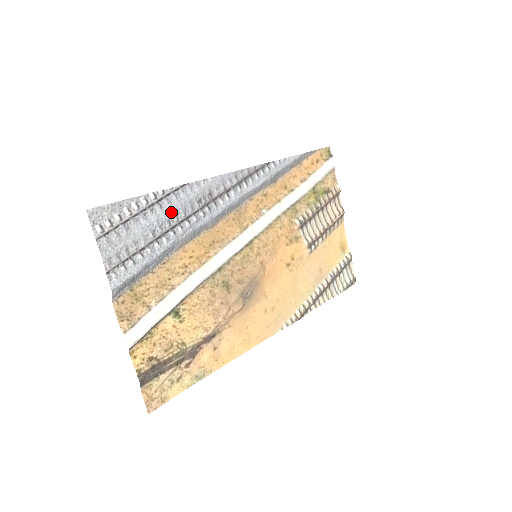
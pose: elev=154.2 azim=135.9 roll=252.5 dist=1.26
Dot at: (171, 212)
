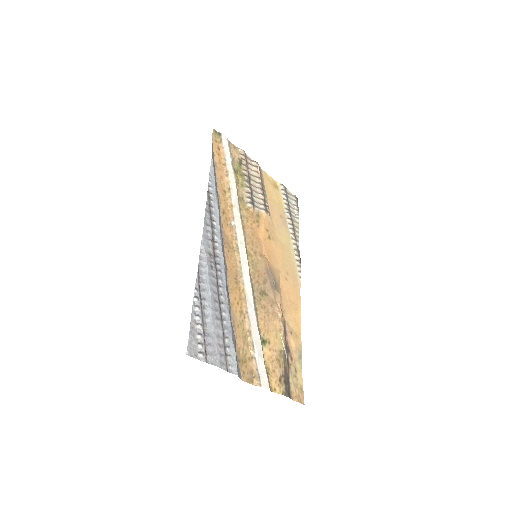
Dot at: (211, 295)
